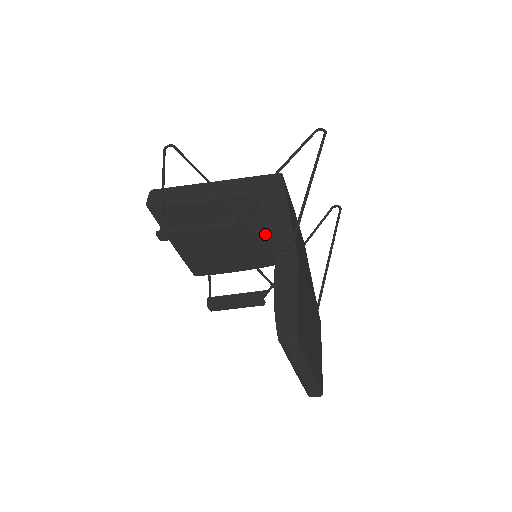
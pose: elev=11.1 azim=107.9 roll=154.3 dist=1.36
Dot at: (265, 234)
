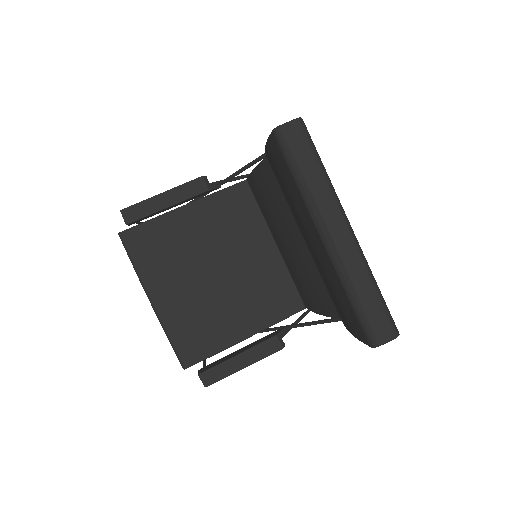
Dot at: (267, 252)
